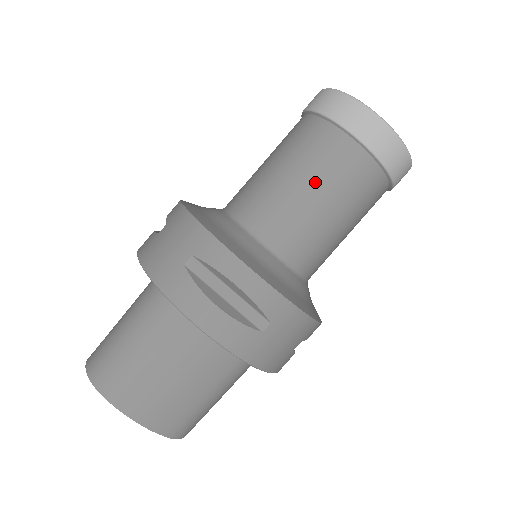
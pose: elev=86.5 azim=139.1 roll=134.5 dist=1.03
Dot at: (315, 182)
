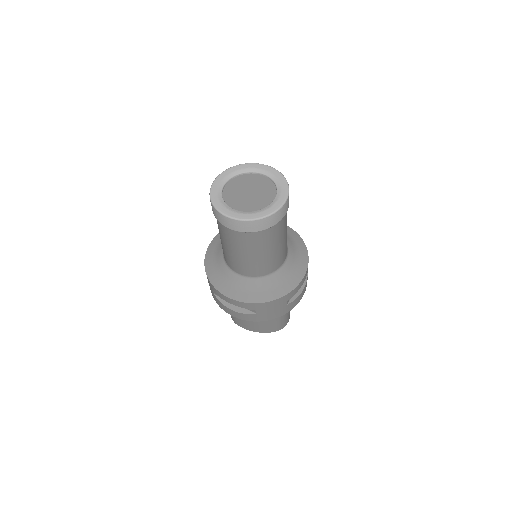
Dot at: (233, 248)
